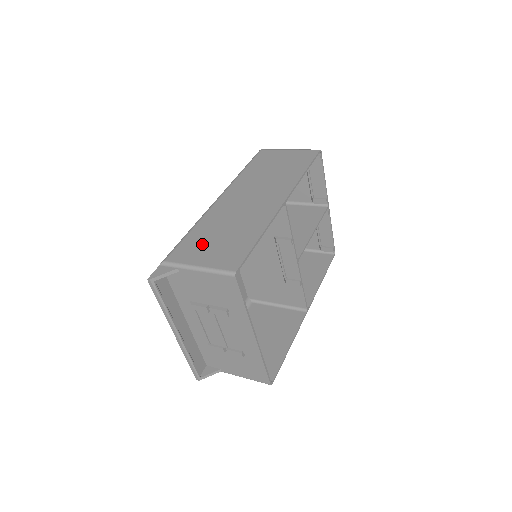
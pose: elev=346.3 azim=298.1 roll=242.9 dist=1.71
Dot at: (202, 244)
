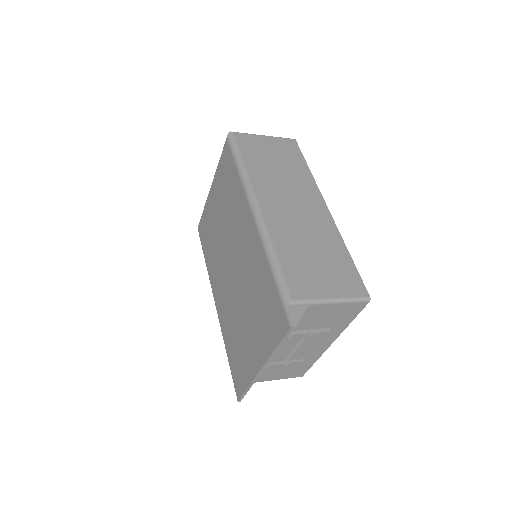
Dot at: (308, 271)
